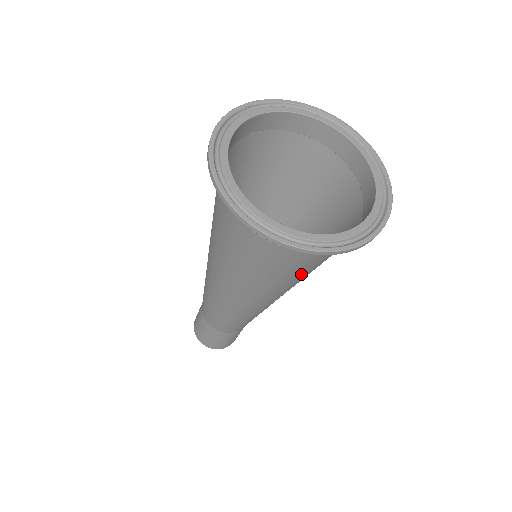
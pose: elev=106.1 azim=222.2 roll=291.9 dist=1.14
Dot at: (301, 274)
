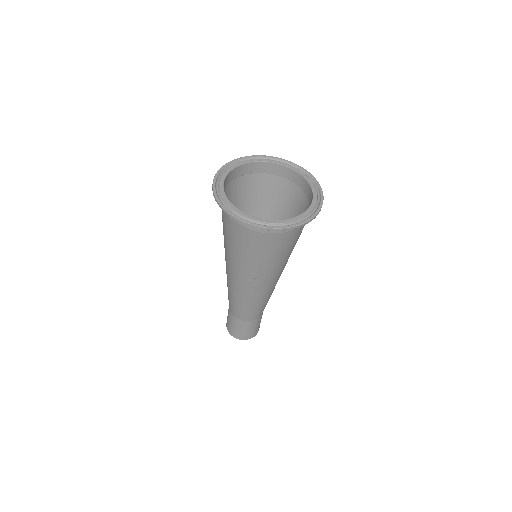
Dot at: (243, 250)
